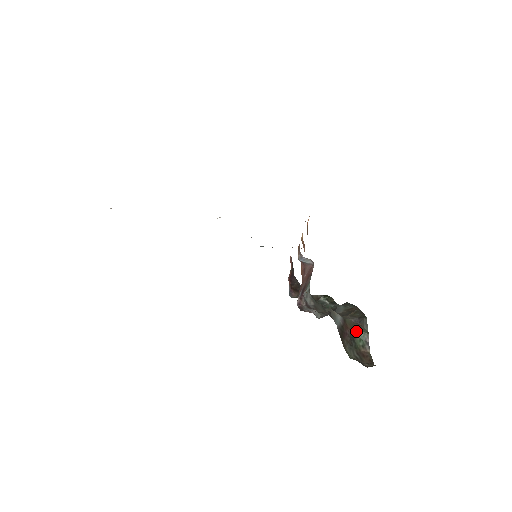
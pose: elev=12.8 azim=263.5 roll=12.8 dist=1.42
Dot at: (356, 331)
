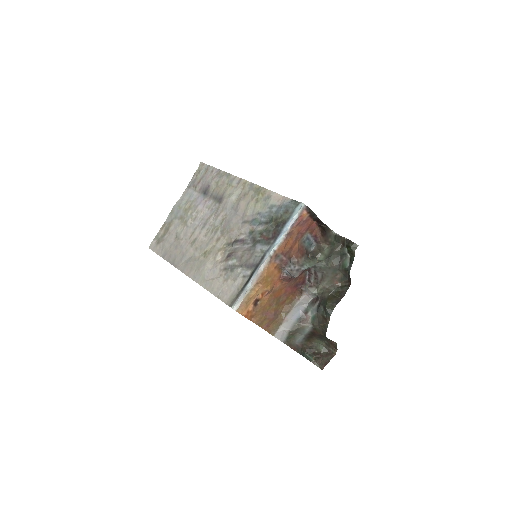
Dot at: occluded
